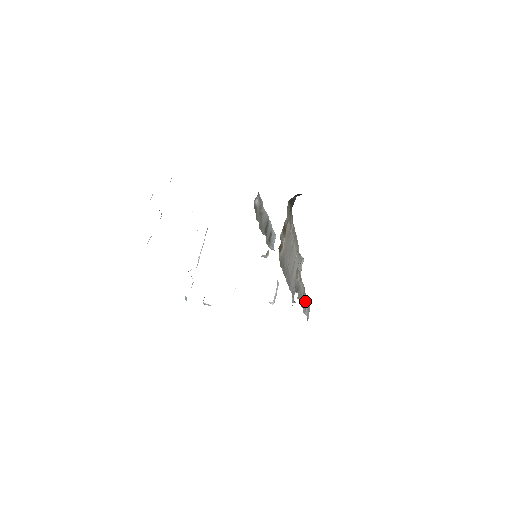
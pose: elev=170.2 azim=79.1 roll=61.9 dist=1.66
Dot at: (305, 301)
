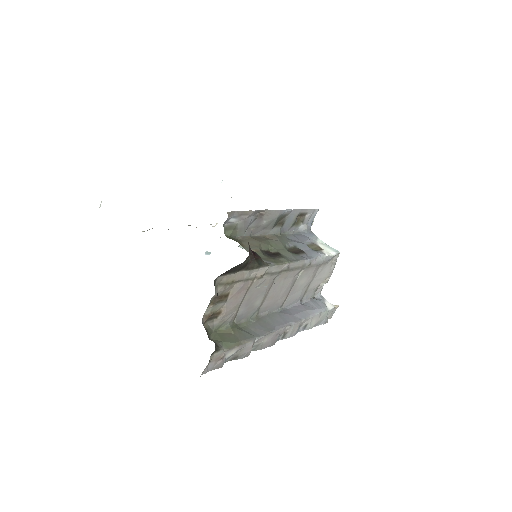
Dot at: (295, 328)
